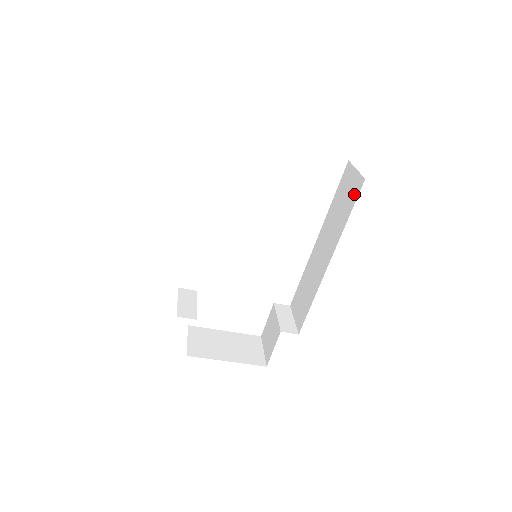
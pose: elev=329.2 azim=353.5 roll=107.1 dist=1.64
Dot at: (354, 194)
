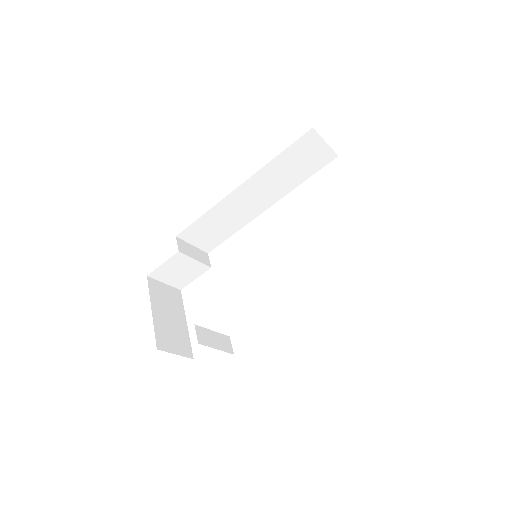
Dot at: occluded
